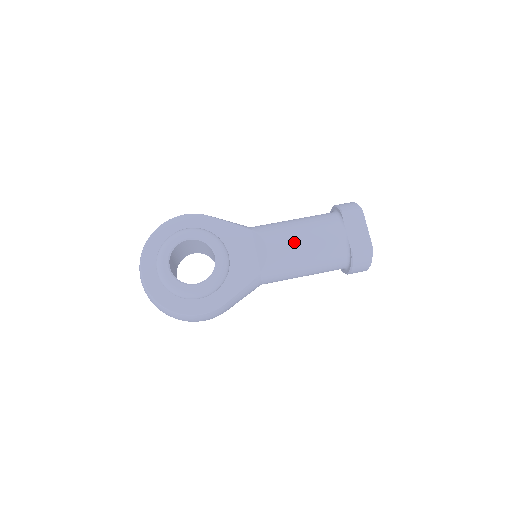
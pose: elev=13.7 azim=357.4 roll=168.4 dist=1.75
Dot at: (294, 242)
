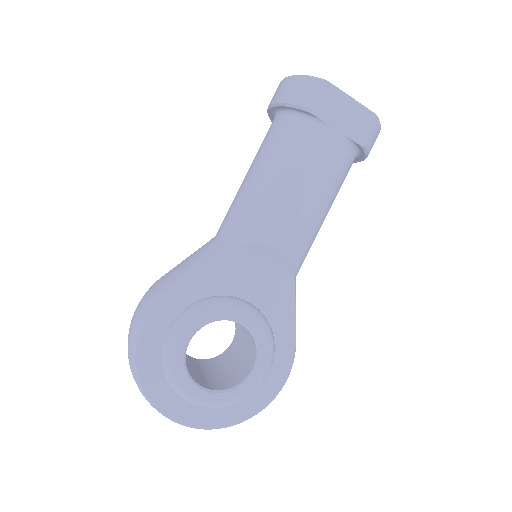
Dot at: (297, 208)
